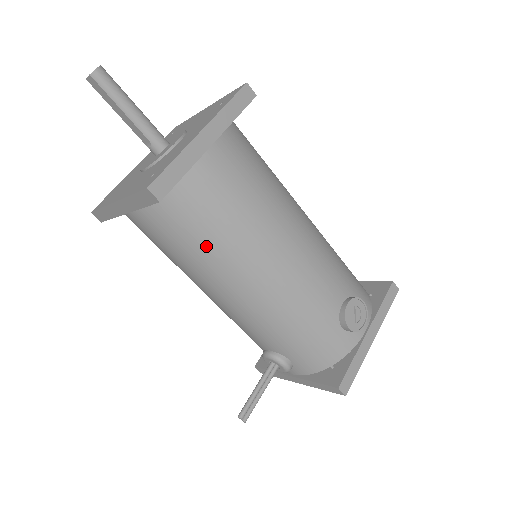
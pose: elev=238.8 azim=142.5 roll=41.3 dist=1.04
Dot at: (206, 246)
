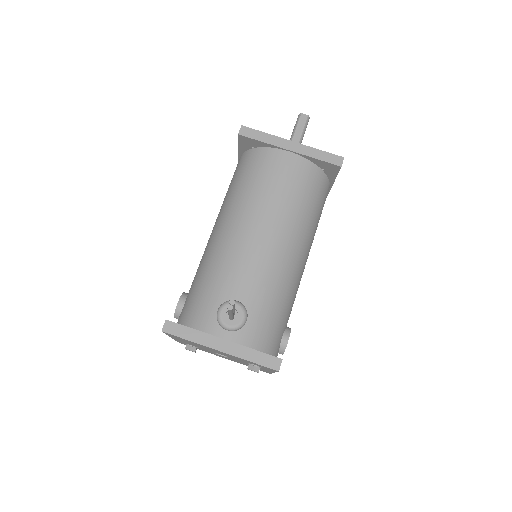
Dot at: (304, 207)
